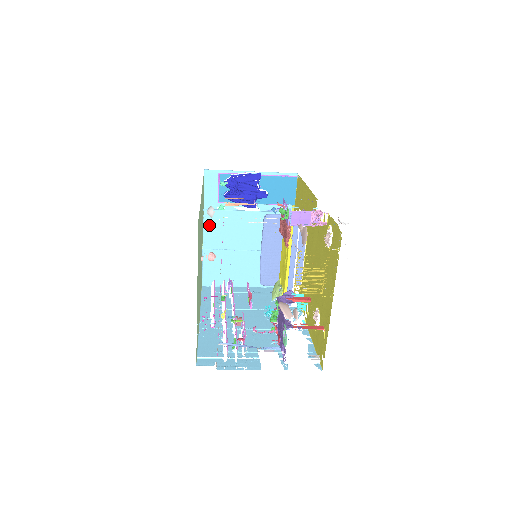
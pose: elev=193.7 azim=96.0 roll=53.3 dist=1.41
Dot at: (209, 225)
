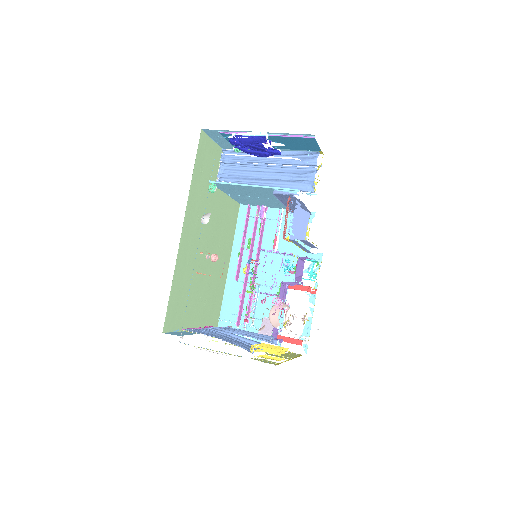
Dot at: (221, 187)
